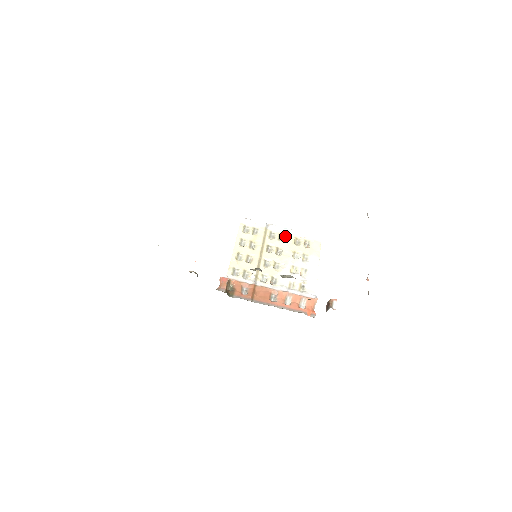
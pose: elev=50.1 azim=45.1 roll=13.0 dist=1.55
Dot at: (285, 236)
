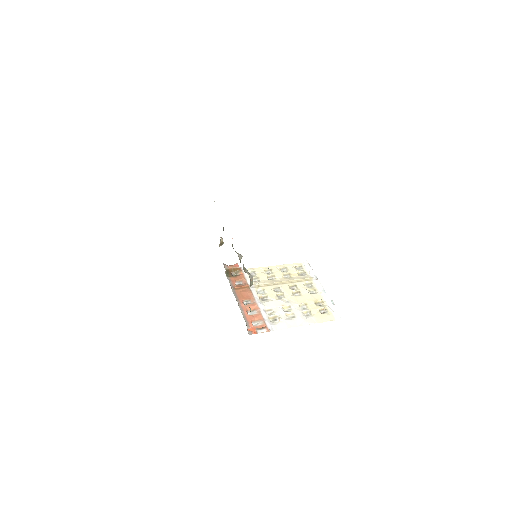
Dot at: (317, 293)
